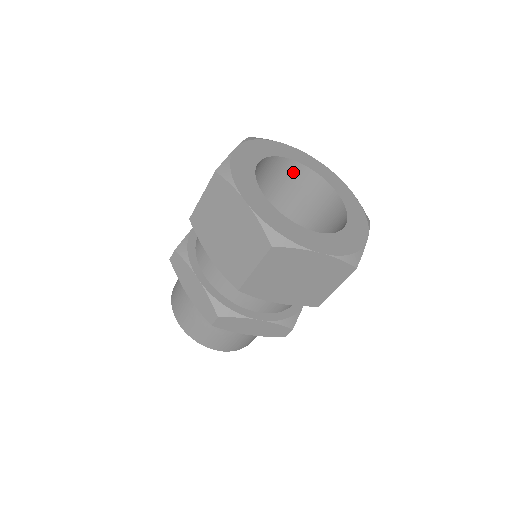
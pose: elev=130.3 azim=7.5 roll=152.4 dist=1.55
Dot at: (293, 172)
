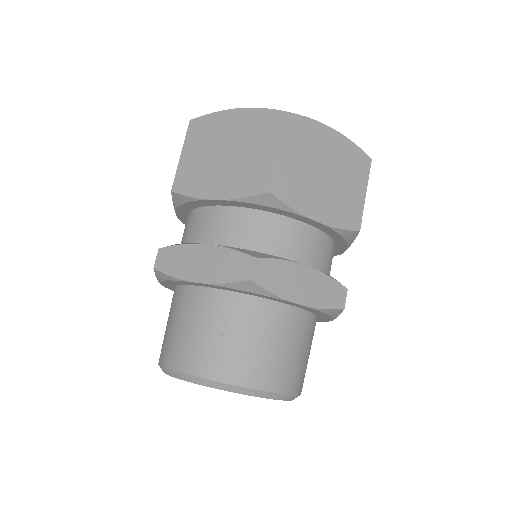
Dot at: occluded
